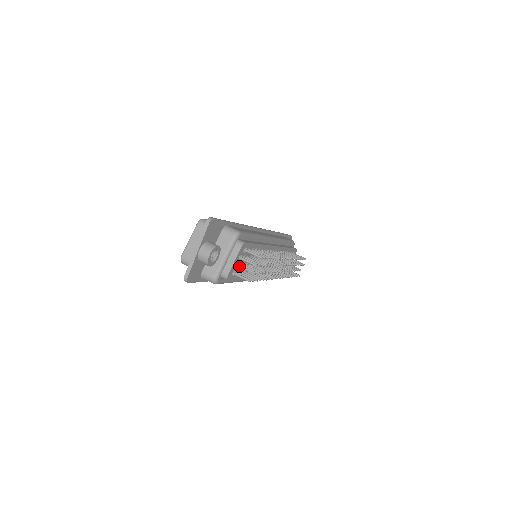
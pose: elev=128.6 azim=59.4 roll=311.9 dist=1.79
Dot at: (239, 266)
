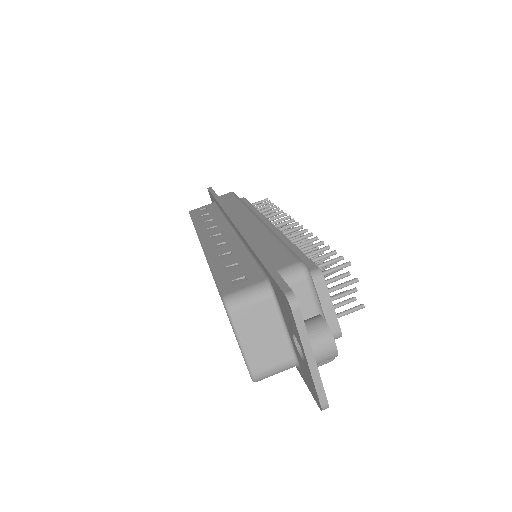
Dot at: occluded
